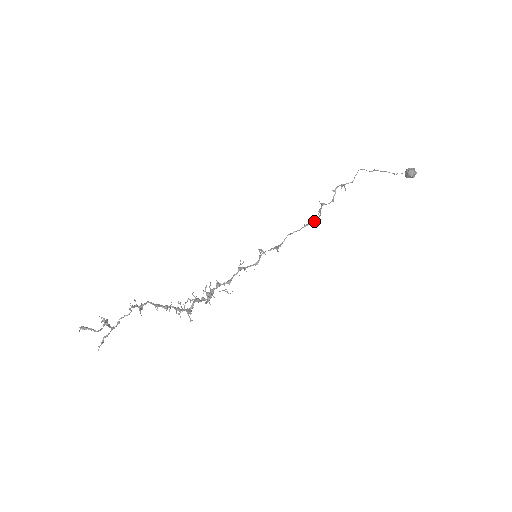
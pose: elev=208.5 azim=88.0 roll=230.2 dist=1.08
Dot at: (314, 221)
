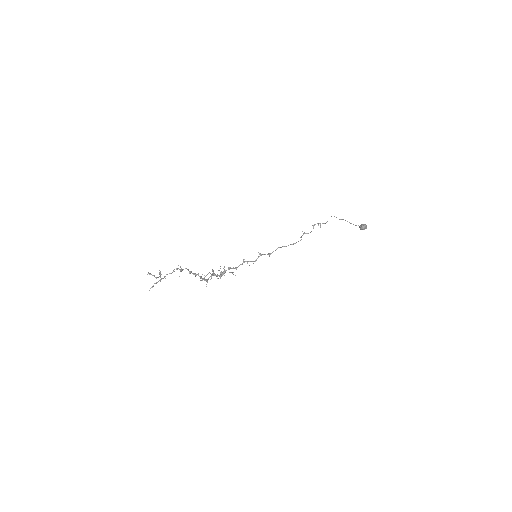
Dot at: occluded
